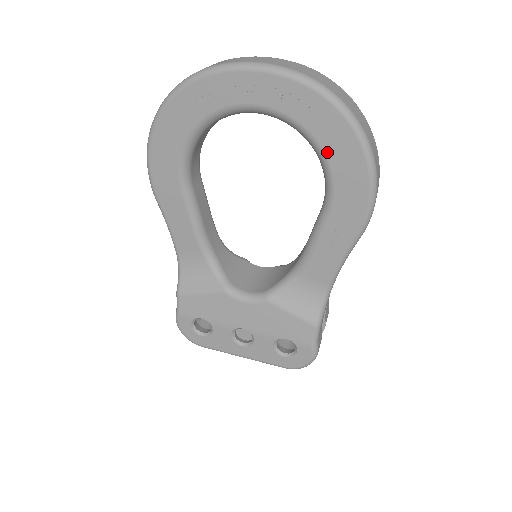
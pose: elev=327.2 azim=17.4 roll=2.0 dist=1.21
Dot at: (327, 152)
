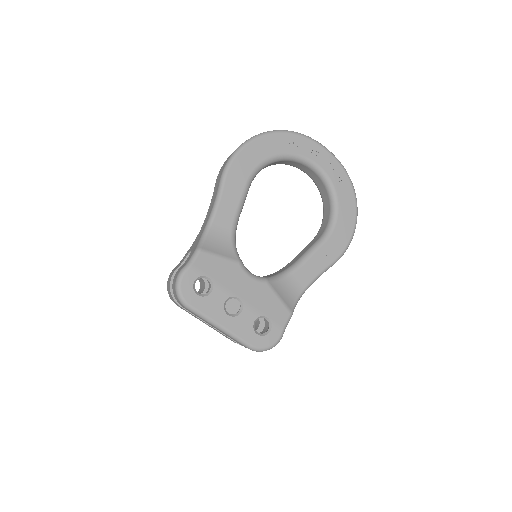
Dot at: (340, 207)
